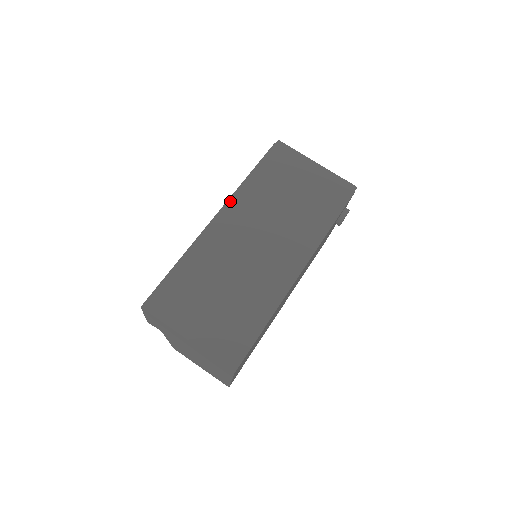
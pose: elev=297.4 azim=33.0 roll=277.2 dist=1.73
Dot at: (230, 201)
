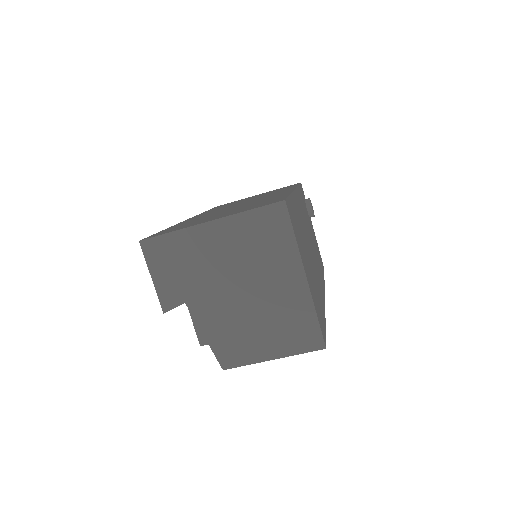
Dot at: (197, 215)
